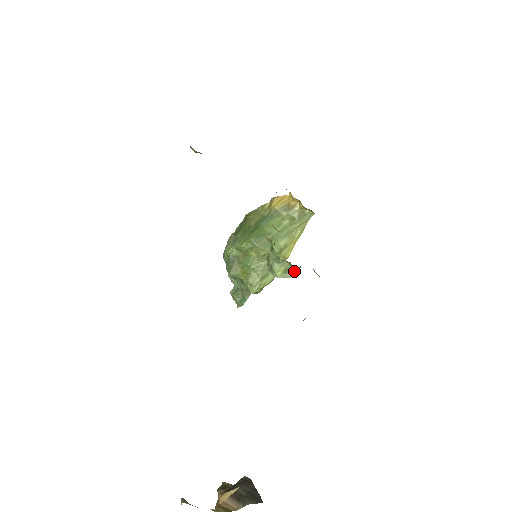
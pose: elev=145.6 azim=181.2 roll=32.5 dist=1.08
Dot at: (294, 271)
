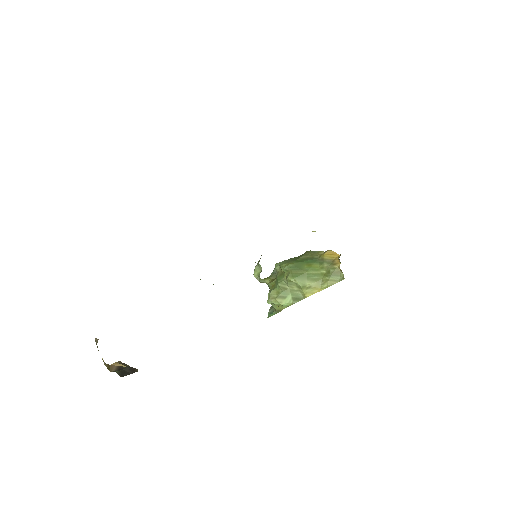
Dot at: occluded
